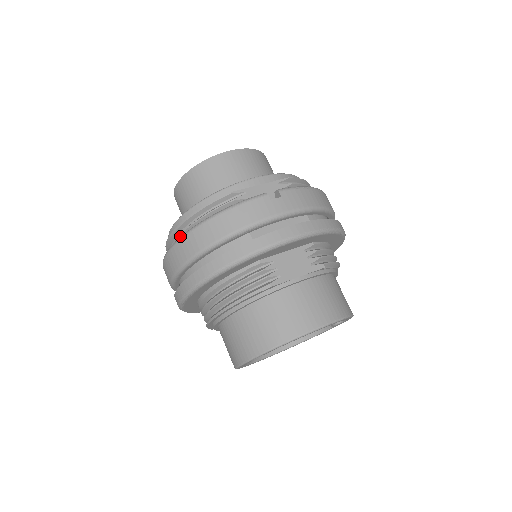
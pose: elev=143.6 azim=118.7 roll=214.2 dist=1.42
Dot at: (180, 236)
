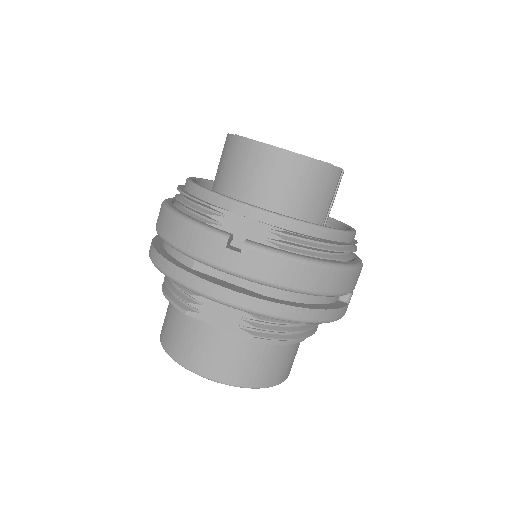
Dot at: occluded
